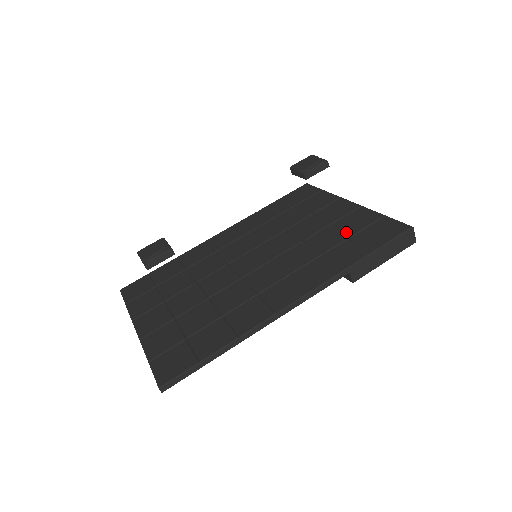
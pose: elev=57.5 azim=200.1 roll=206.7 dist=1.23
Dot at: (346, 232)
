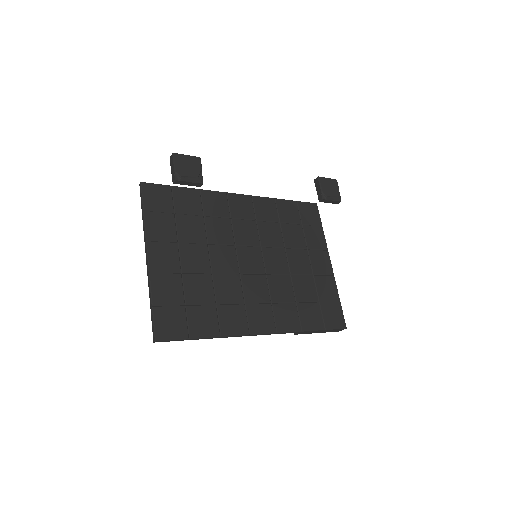
Dot at: (315, 294)
